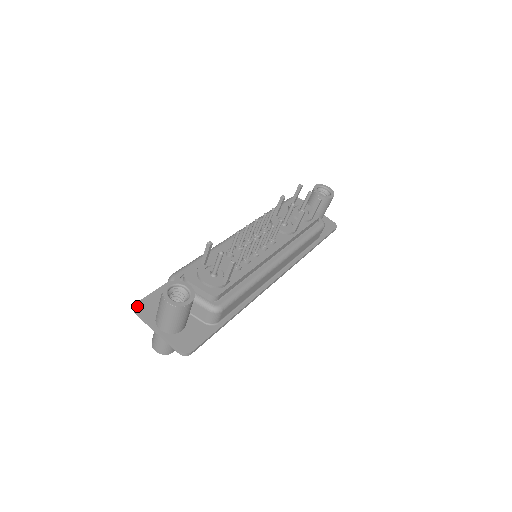
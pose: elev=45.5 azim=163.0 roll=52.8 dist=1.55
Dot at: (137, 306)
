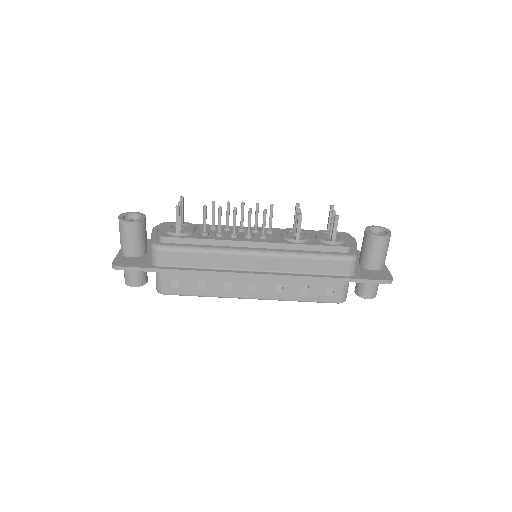
Dot at: occluded
